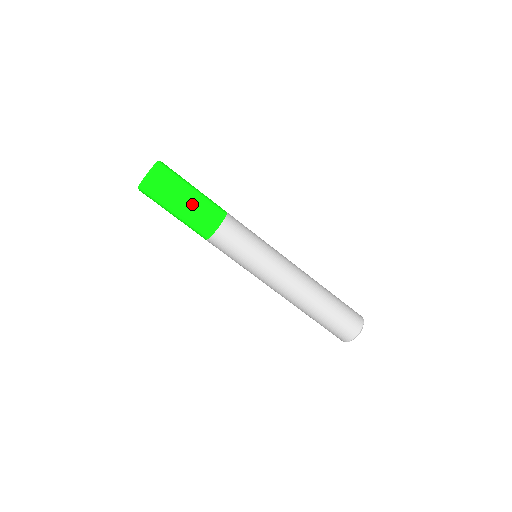
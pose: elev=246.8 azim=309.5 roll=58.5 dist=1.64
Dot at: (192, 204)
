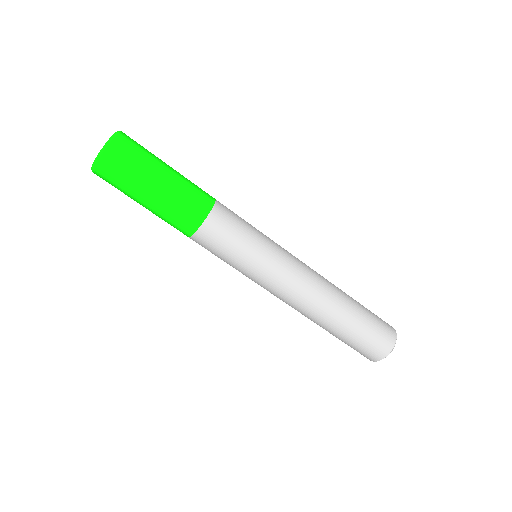
Dot at: (174, 179)
